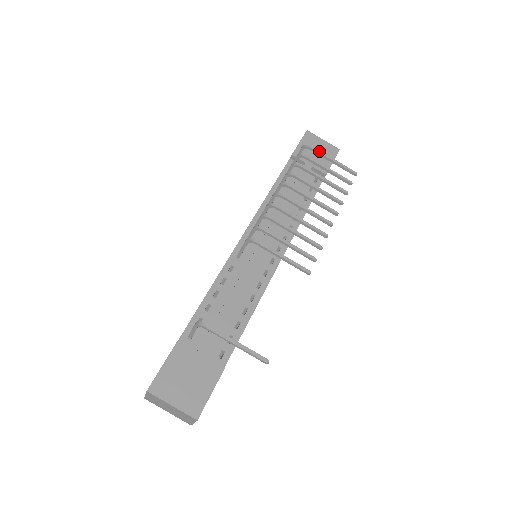
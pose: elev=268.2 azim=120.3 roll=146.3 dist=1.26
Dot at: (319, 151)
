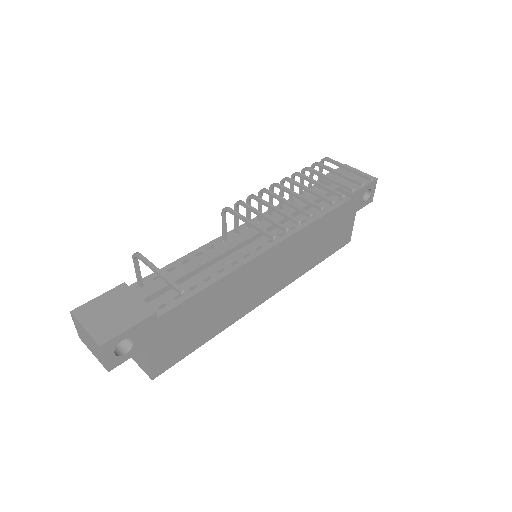
Dot at: (335, 161)
